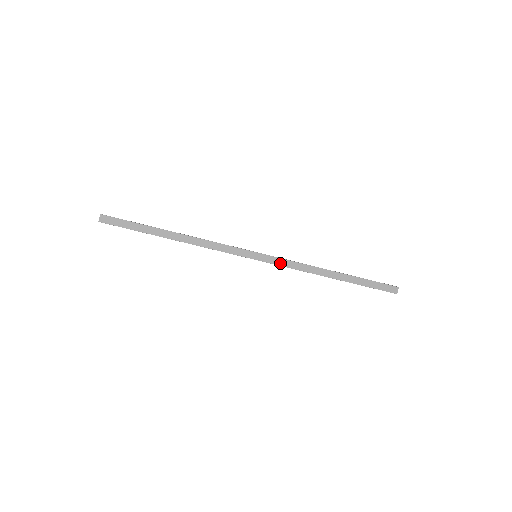
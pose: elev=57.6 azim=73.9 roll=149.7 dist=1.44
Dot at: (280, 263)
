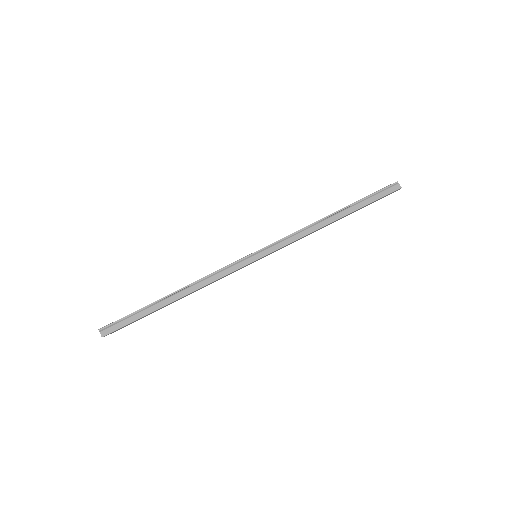
Dot at: (278, 241)
